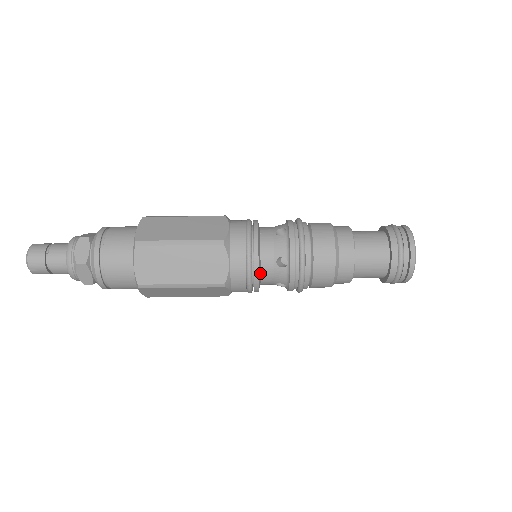
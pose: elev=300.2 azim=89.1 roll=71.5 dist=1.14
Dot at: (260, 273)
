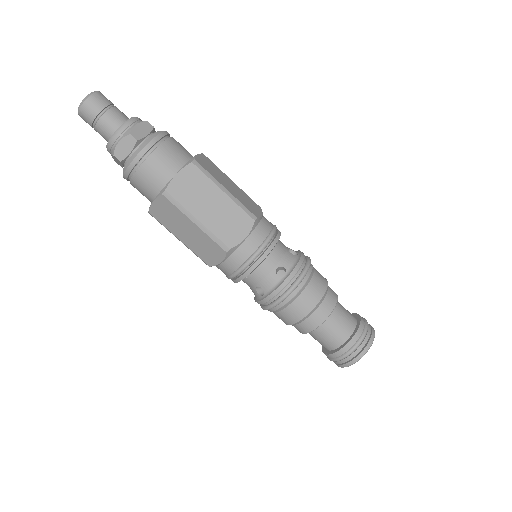
Dot at: occluded
